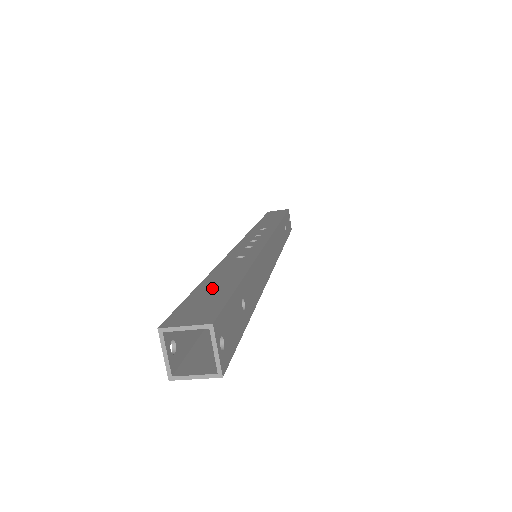
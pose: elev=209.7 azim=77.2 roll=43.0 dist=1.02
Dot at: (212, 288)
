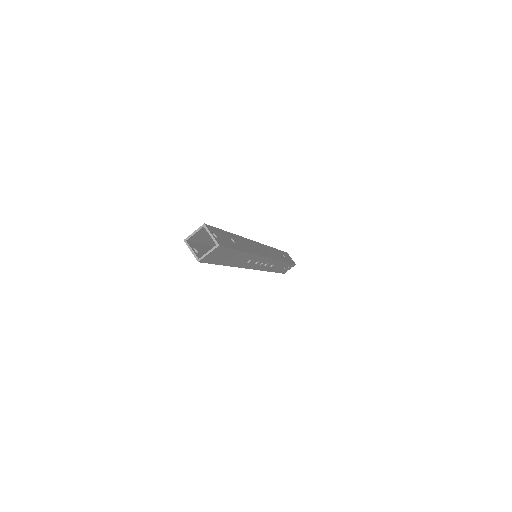
Dot at: occluded
